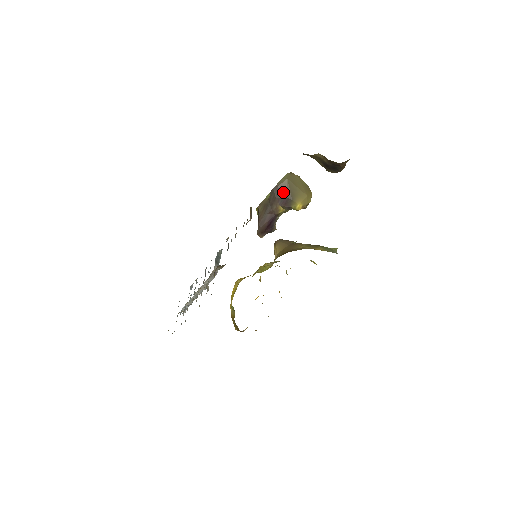
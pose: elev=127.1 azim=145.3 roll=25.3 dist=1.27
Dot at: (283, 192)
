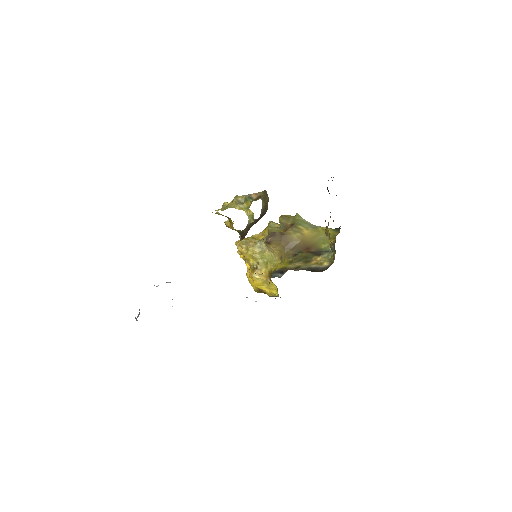
Dot at: (264, 214)
